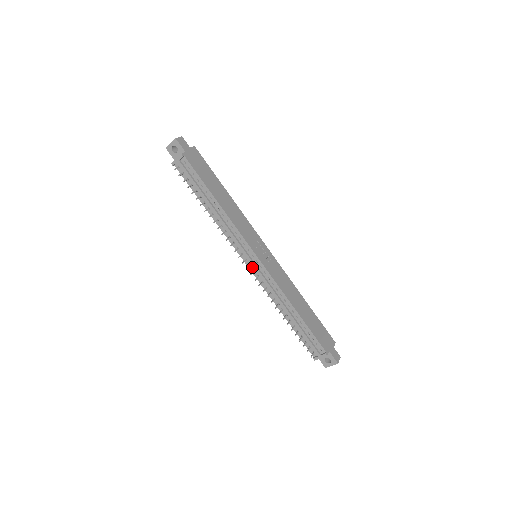
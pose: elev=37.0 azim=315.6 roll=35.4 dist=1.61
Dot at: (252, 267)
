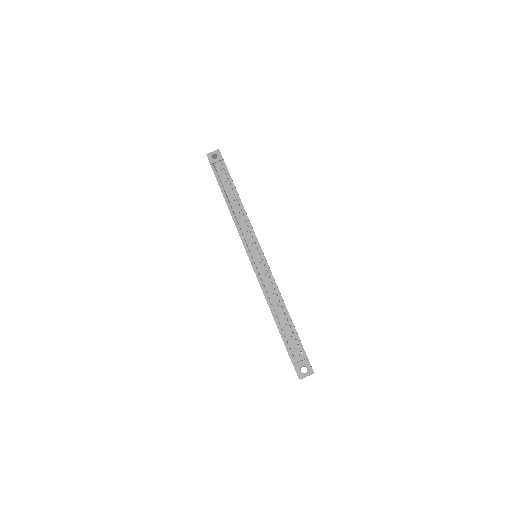
Dot at: (253, 259)
